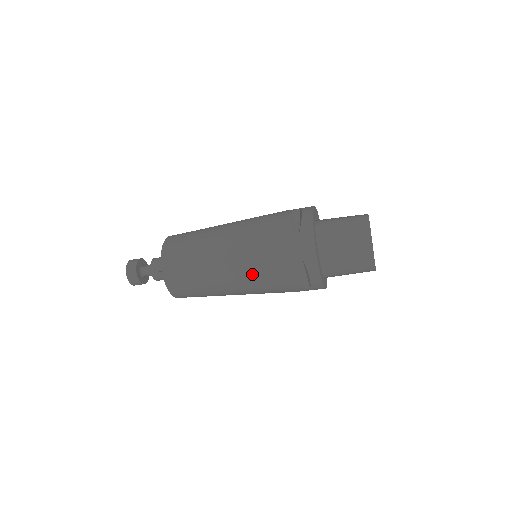
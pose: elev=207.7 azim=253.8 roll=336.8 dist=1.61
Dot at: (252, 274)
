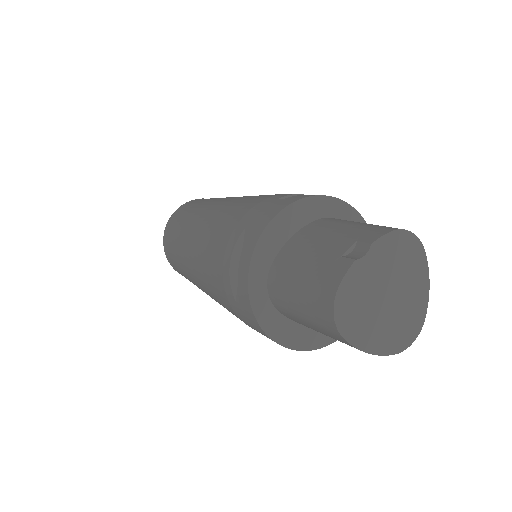
Dot at: occluded
